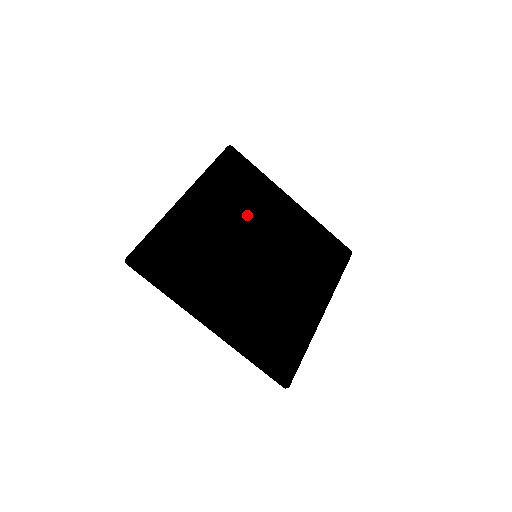
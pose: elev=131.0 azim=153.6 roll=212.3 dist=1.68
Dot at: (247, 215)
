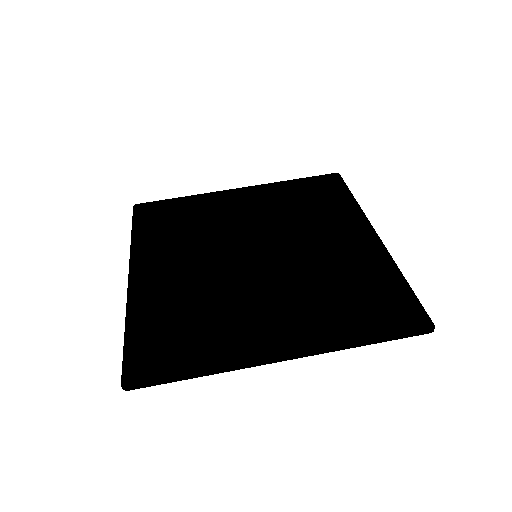
Dot at: (287, 221)
